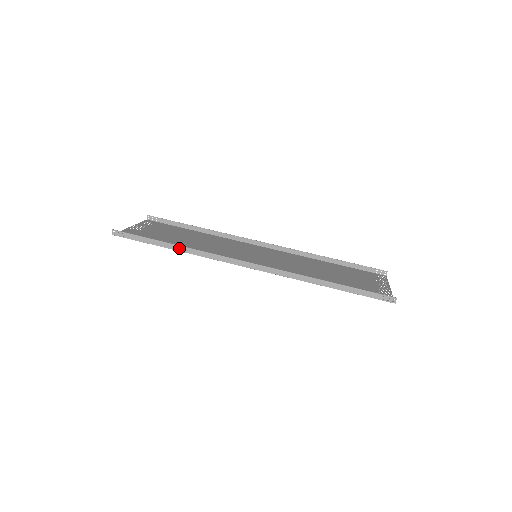
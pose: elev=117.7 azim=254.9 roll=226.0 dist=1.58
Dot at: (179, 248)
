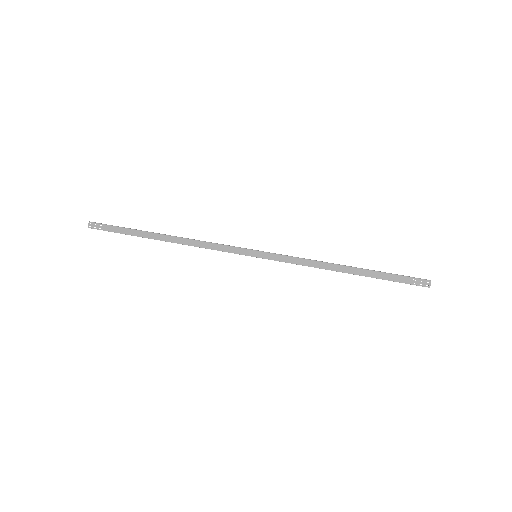
Dot at: (164, 237)
